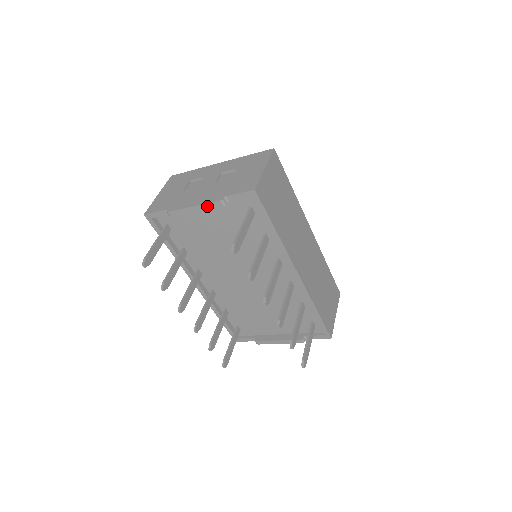
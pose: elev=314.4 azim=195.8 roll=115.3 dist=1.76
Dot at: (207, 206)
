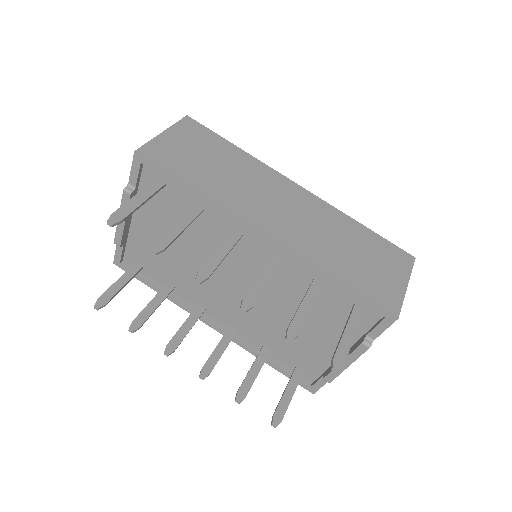
Dot at: occluded
